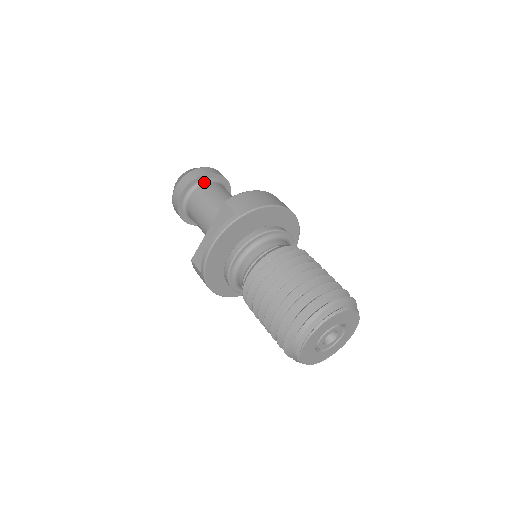
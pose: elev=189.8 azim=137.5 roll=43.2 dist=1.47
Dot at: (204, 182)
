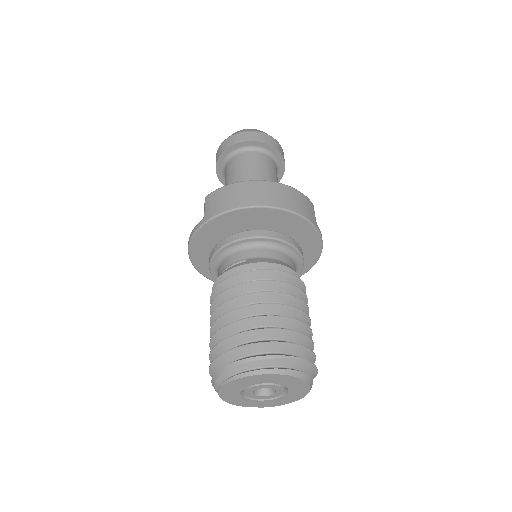
Dot at: (237, 152)
